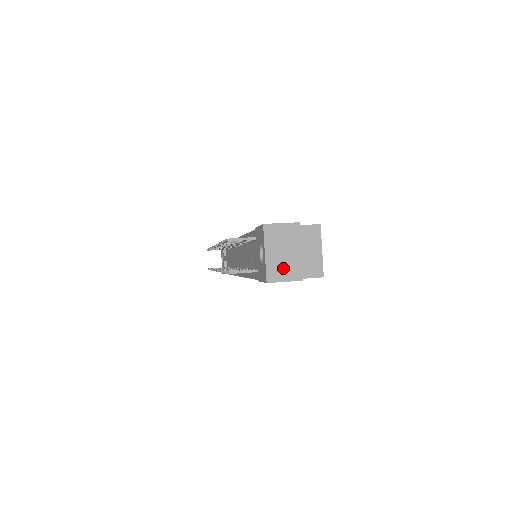
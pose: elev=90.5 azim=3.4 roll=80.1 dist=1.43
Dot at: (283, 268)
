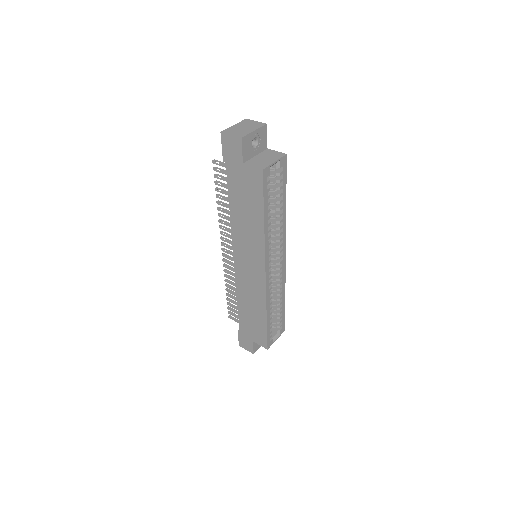
Dot at: (237, 131)
